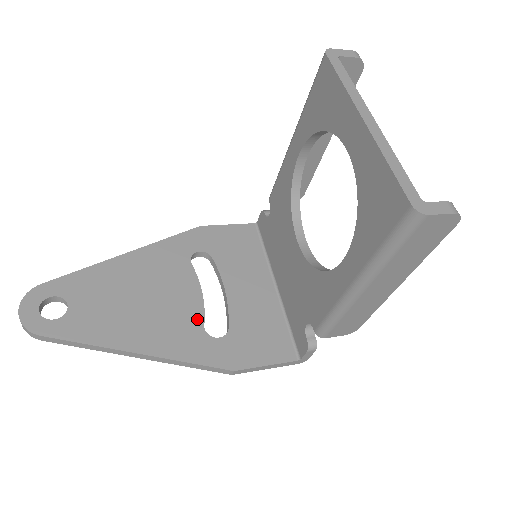
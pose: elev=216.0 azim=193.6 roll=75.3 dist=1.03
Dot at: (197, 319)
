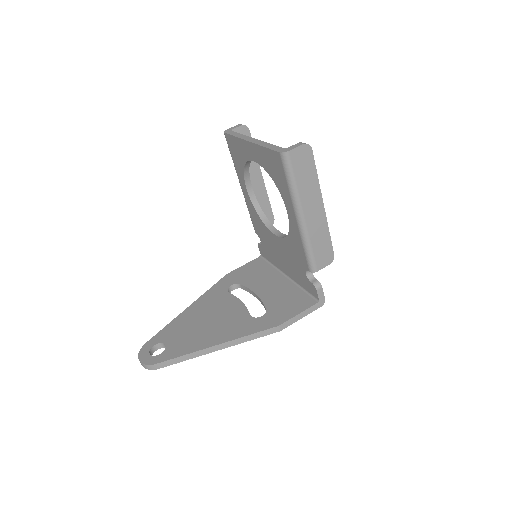
Dot at: (244, 314)
